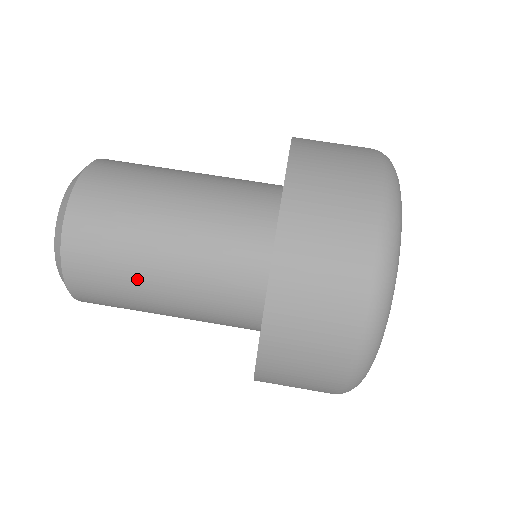
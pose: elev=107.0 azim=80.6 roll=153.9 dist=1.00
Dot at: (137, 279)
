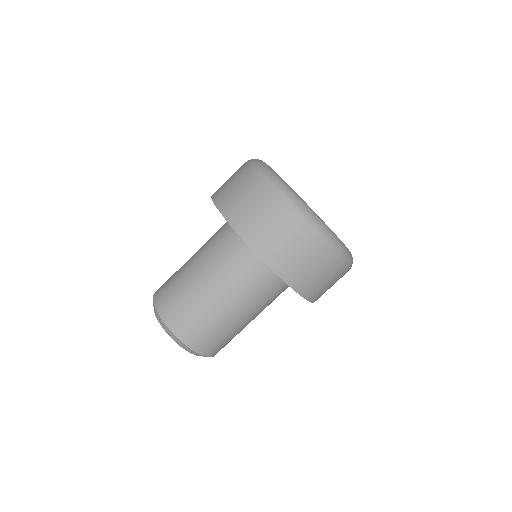
Dot at: (227, 323)
